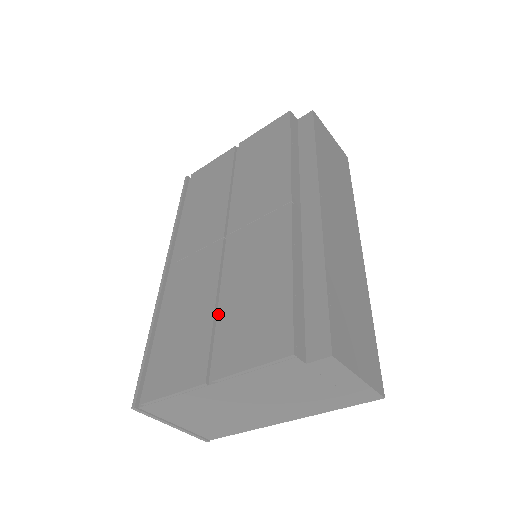
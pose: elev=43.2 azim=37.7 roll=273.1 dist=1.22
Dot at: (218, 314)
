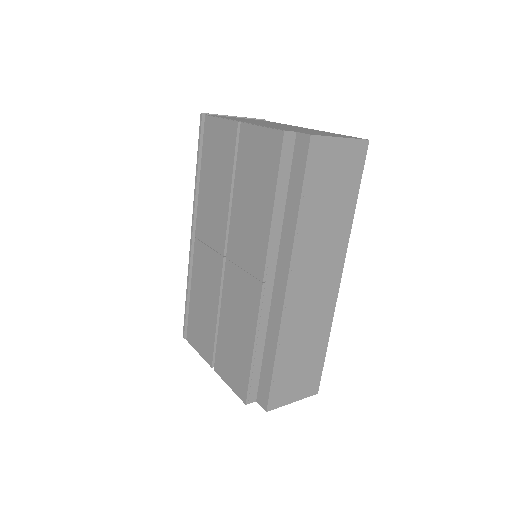
Dot at: (219, 324)
